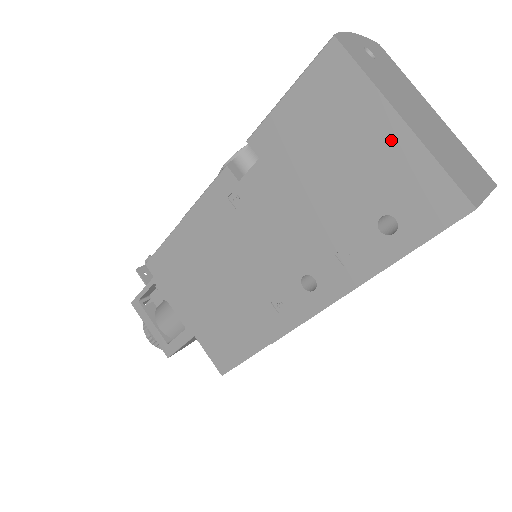
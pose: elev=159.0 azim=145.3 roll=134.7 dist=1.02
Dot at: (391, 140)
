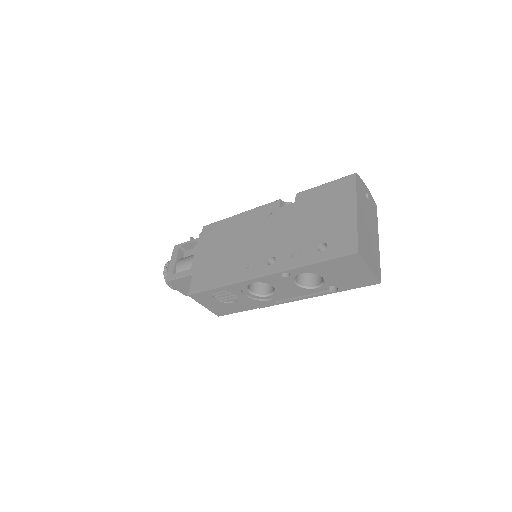
Dot at: (348, 216)
